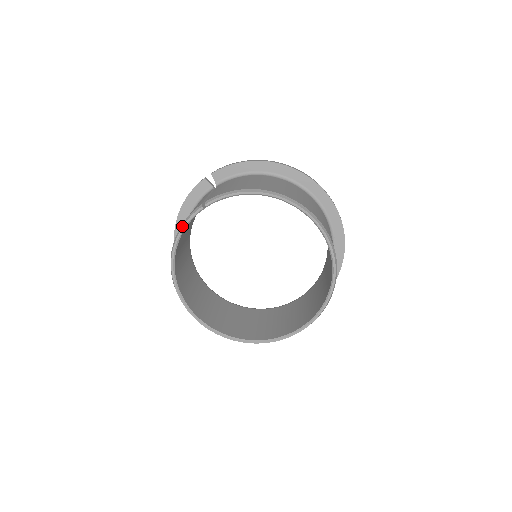
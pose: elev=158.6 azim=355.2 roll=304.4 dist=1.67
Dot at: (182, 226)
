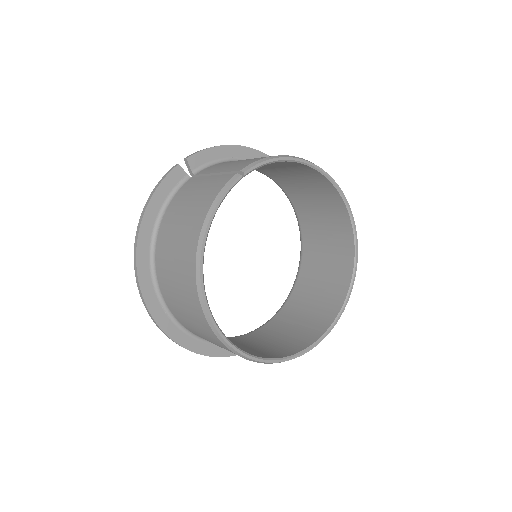
Dot at: (216, 203)
